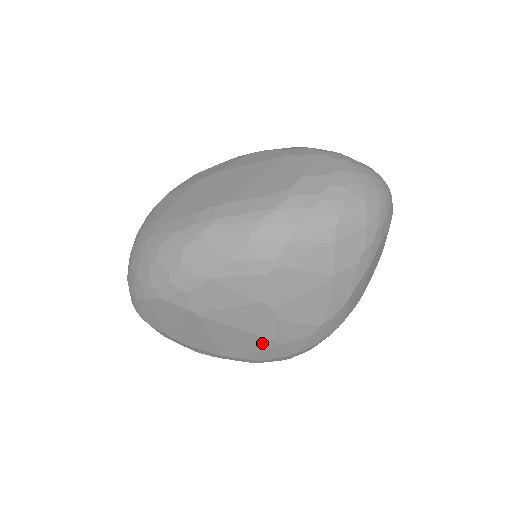
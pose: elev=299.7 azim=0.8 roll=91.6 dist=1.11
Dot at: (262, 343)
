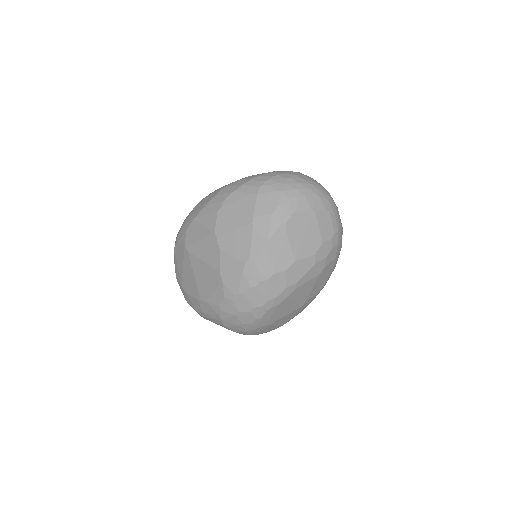
Dot at: (215, 277)
